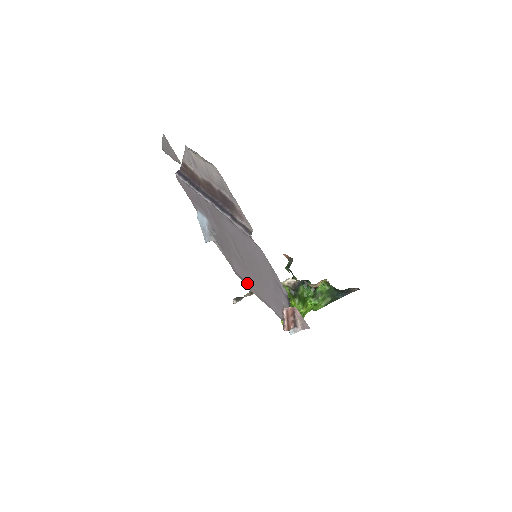
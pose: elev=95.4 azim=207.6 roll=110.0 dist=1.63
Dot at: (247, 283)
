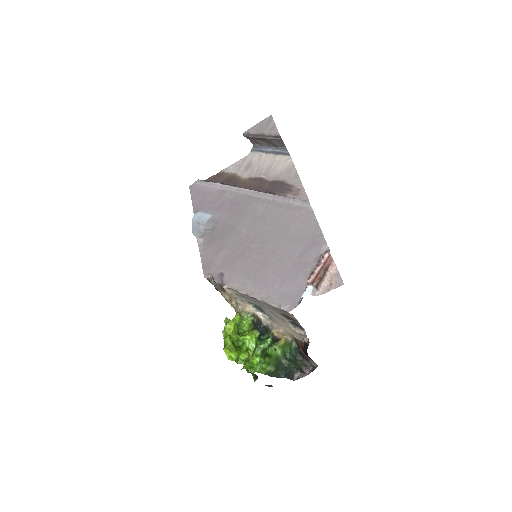
Dot at: (228, 274)
